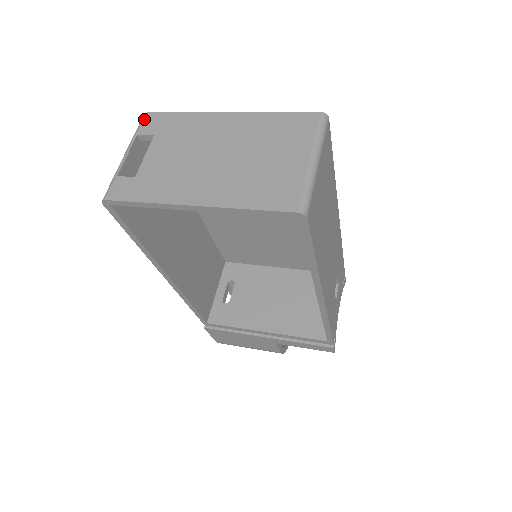
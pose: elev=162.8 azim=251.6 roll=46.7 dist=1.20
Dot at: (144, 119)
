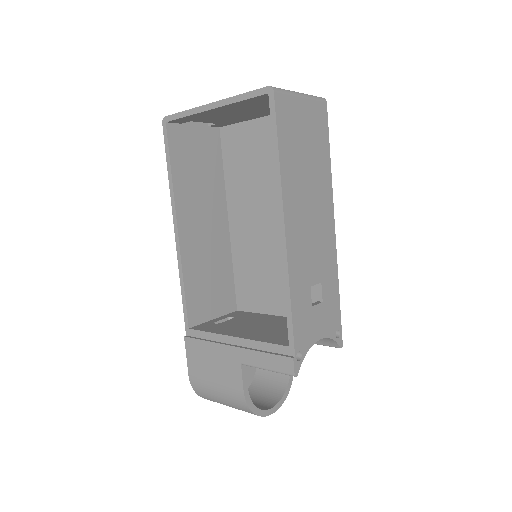
Dot at: occluded
